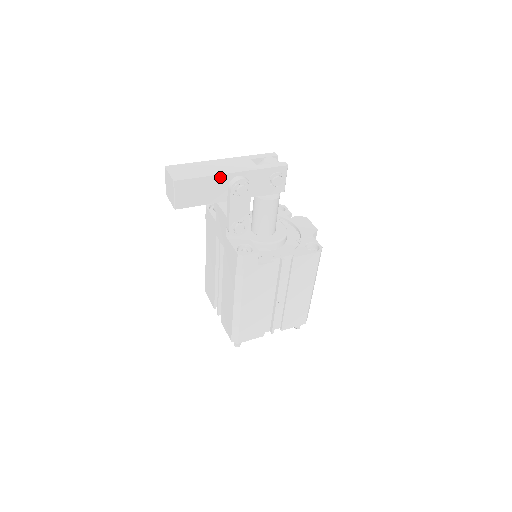
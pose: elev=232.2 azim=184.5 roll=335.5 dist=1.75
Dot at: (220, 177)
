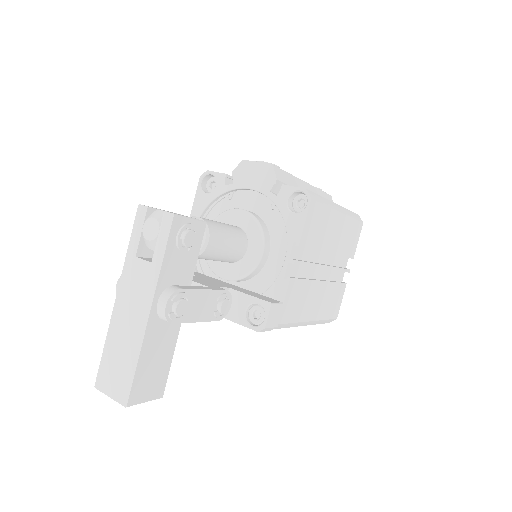
Dot at: (147, 334)
